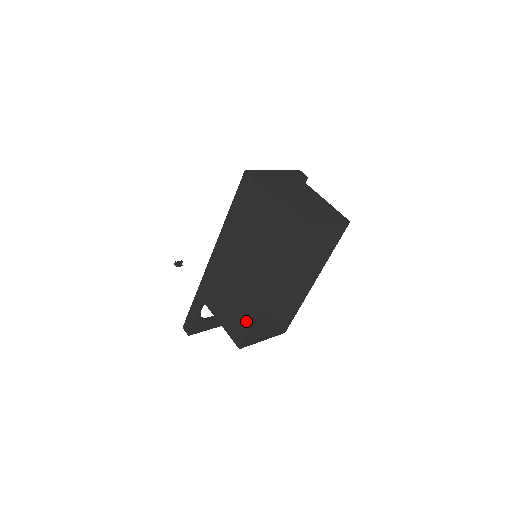
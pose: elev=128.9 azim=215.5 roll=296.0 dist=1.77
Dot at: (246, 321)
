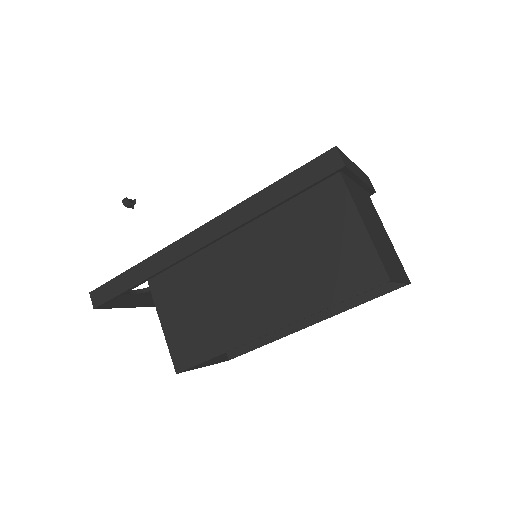
Dot at: (211, 345)
